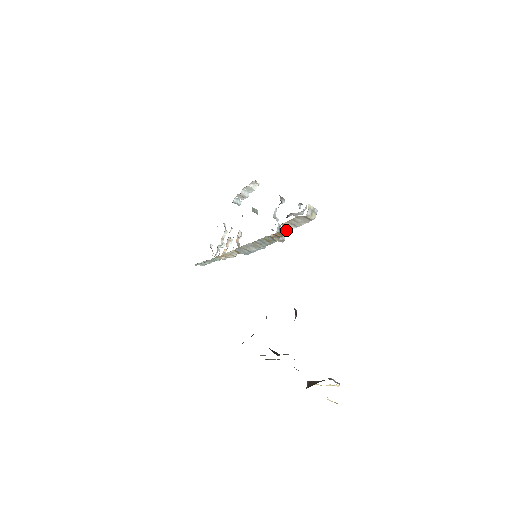
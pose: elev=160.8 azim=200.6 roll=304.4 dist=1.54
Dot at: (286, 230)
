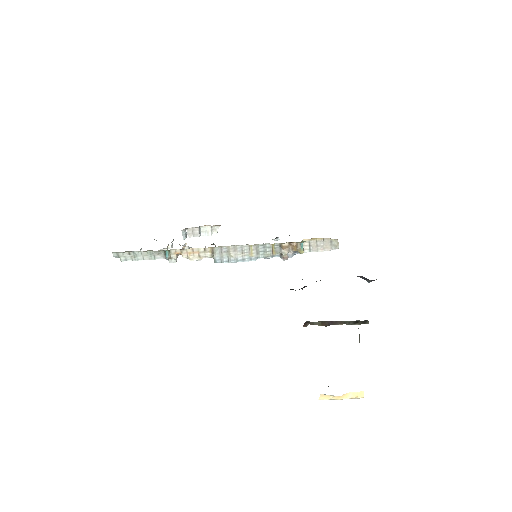
Dot at: (303, 247)
